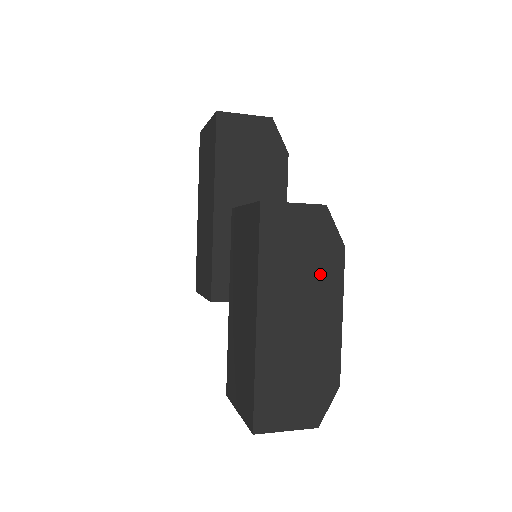
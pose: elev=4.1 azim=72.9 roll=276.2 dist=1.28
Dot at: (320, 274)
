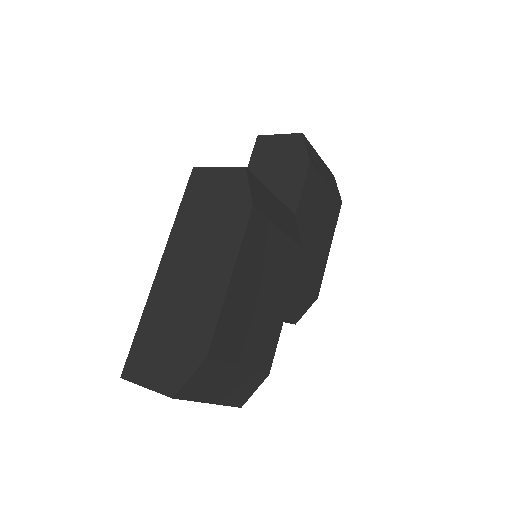
Dot at: (222, 231)
